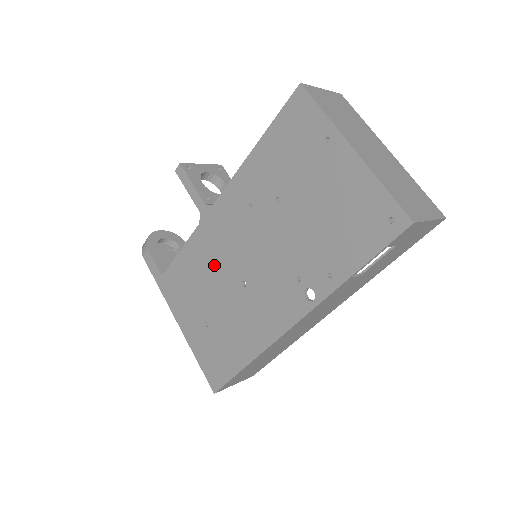
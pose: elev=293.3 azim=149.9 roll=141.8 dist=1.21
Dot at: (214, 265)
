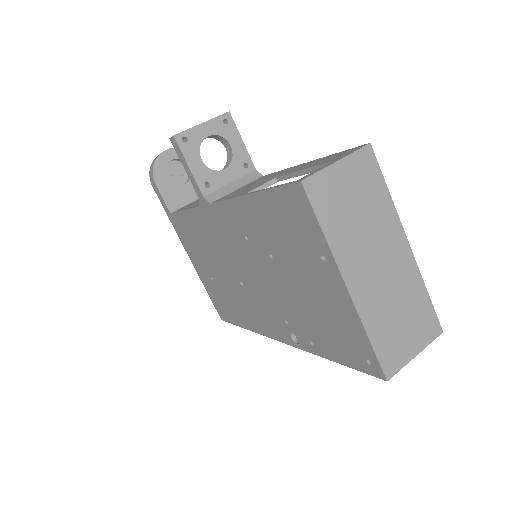
Dot at: (215, 249)
